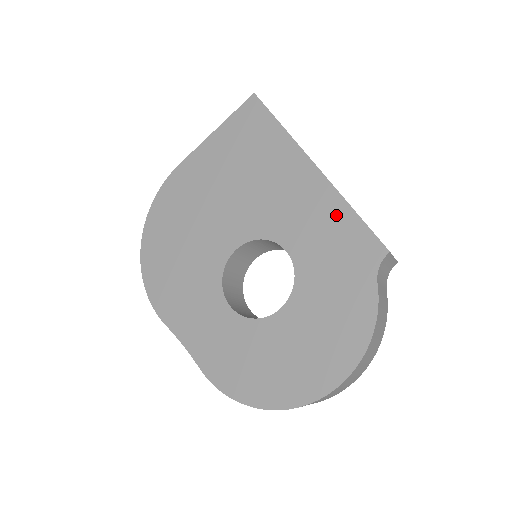
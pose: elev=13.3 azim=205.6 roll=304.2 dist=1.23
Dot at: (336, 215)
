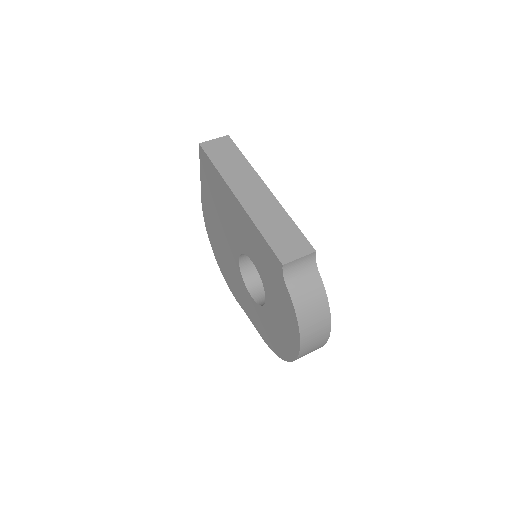
Dot at: (257, 237)
